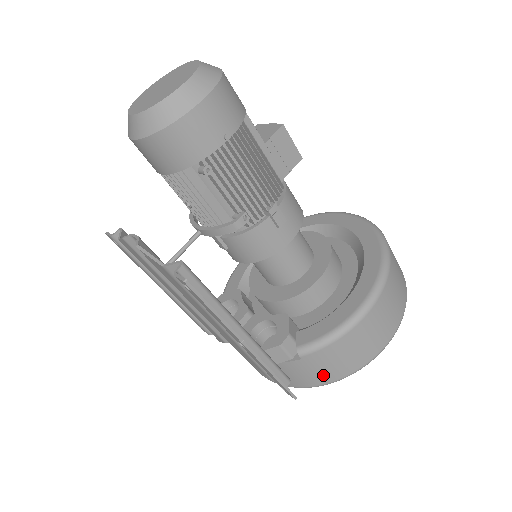
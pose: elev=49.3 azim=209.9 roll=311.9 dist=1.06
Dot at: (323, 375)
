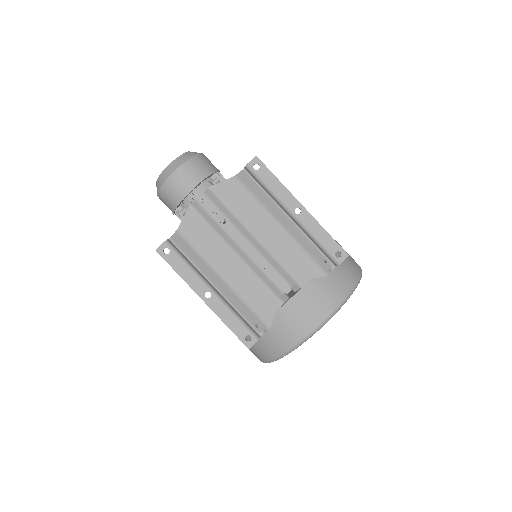
Dot at: (349, 273)
